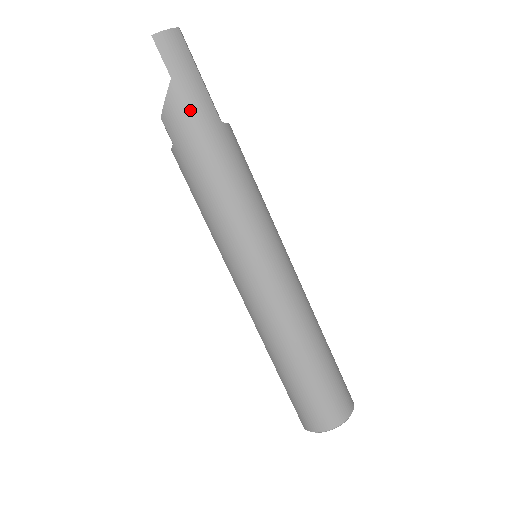
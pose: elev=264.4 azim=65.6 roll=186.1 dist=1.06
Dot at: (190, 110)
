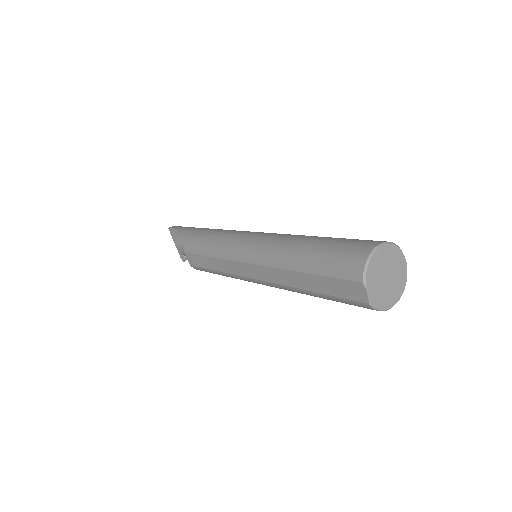
Dot at: (190, 229)
